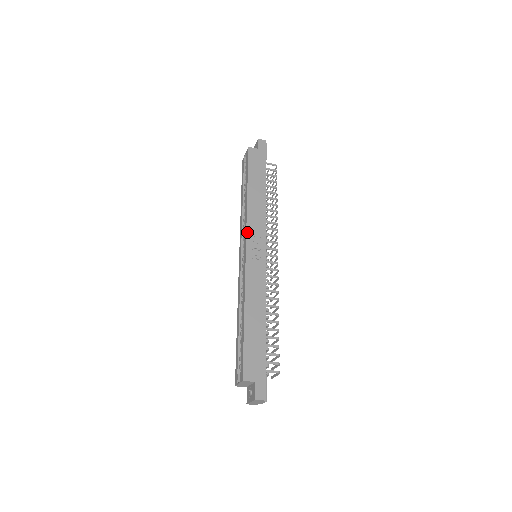
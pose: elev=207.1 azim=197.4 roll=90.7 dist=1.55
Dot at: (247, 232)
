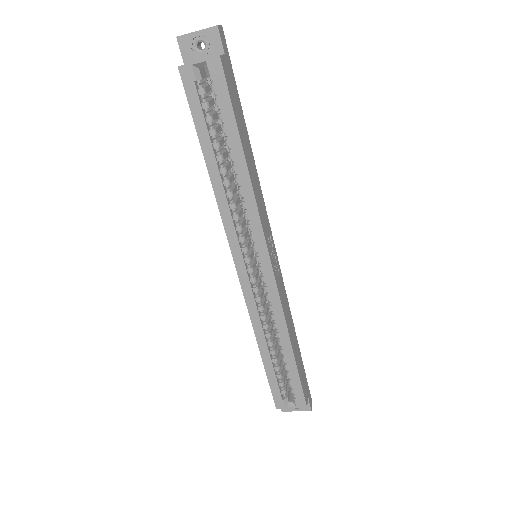
Dot at: (266, 238)
